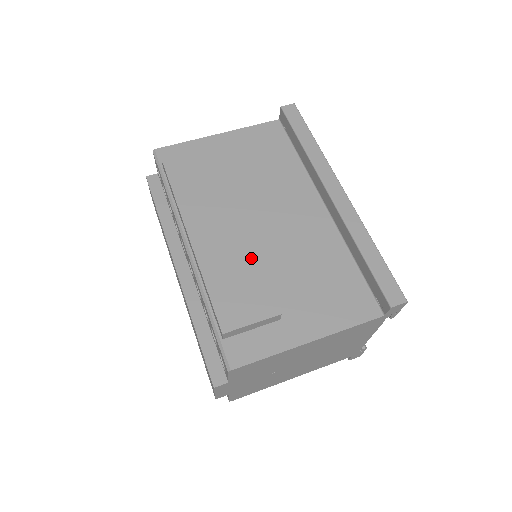
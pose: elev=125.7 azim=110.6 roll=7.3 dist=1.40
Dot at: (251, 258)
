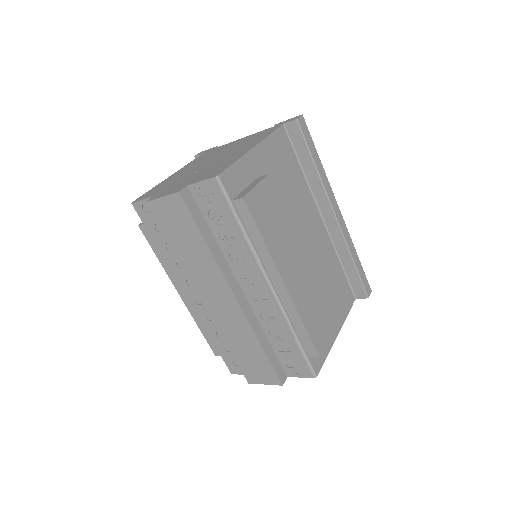
Dot at: (315, 288)
